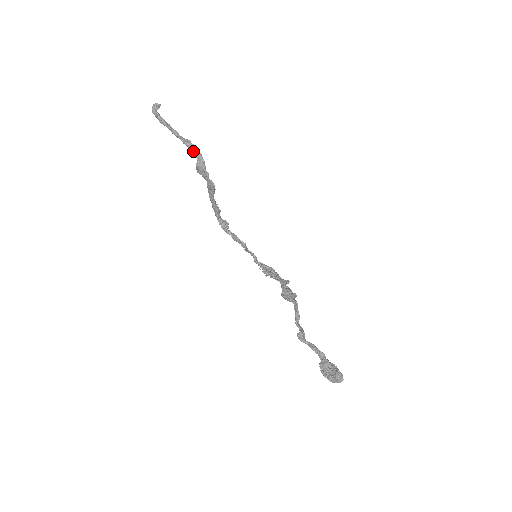
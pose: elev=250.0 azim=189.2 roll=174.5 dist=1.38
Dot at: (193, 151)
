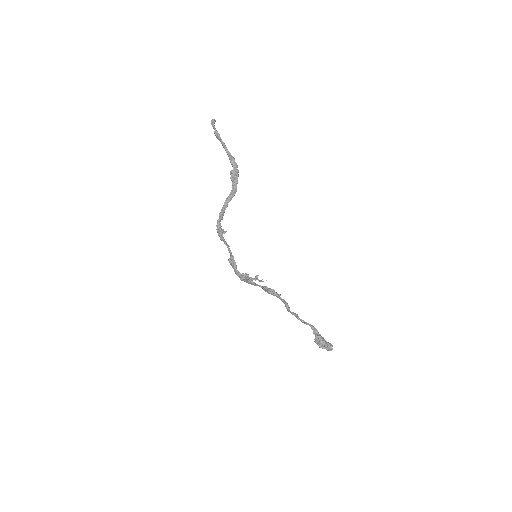
Dot at: (233, 161)
